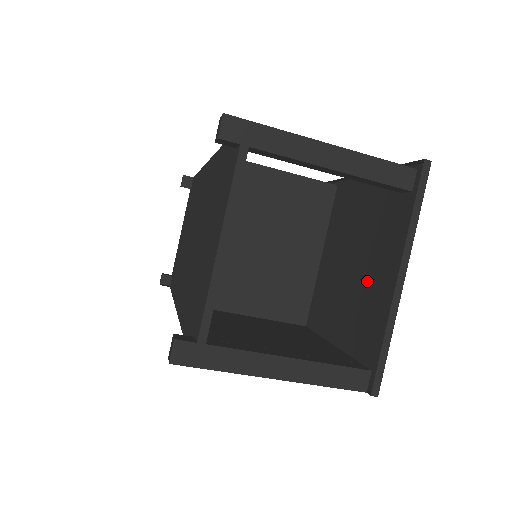
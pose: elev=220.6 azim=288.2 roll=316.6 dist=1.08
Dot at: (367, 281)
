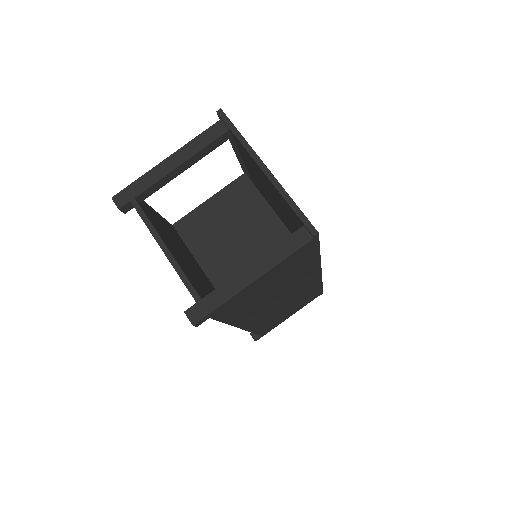
Dot at: occluded
